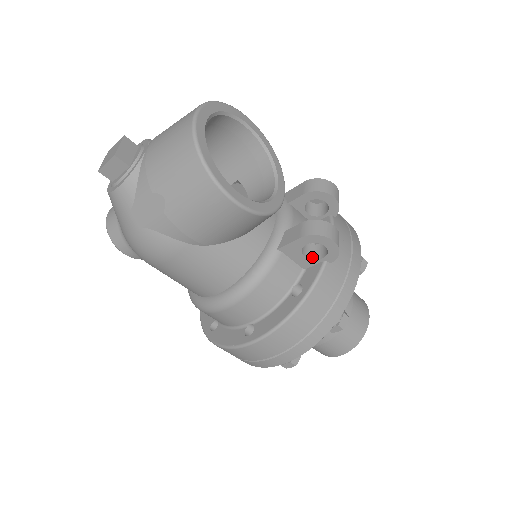
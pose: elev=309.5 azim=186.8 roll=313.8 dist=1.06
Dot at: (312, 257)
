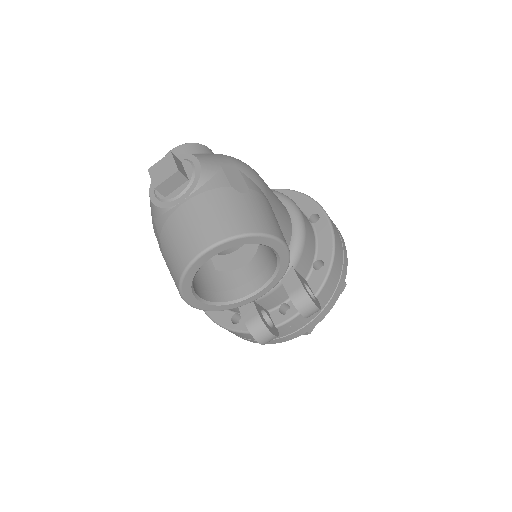
Dot at: occluded
